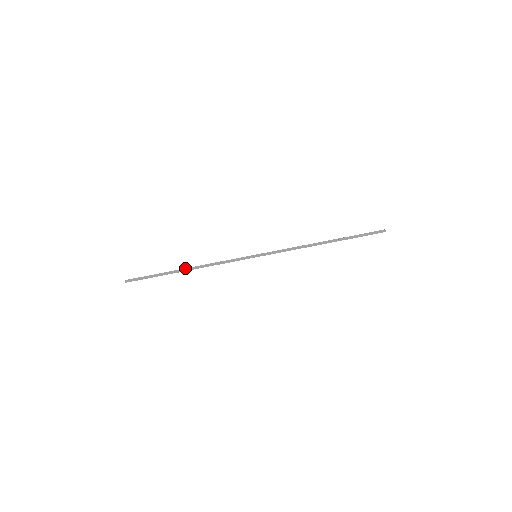
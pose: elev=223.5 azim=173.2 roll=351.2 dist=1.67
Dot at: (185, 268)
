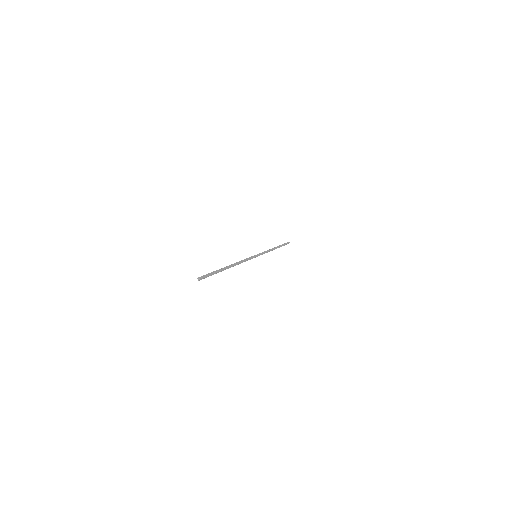
Dot at: (228, 266)
